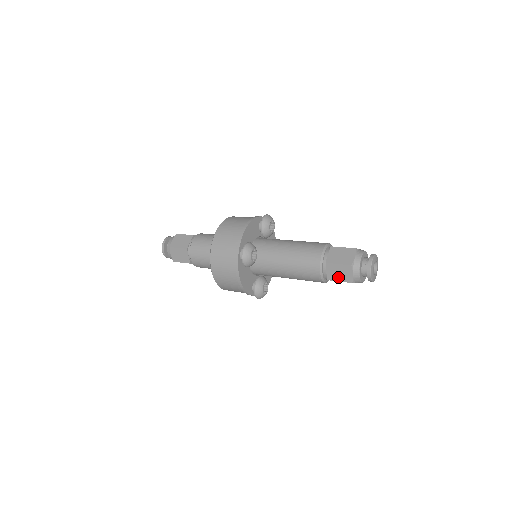
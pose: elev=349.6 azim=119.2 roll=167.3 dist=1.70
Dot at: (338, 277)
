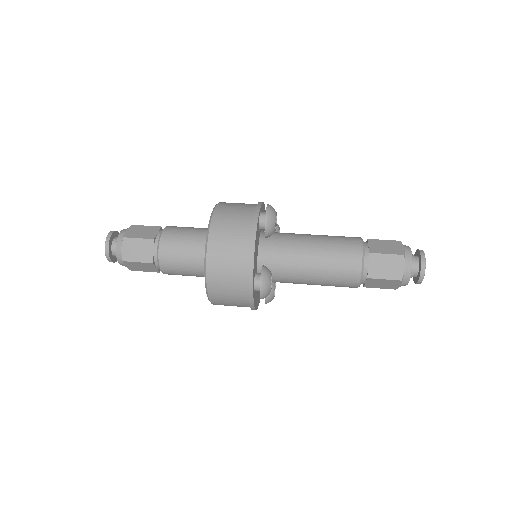
Dot at: (380, 286)
